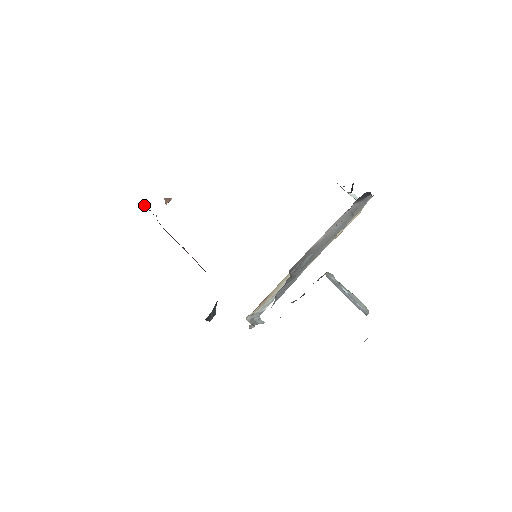
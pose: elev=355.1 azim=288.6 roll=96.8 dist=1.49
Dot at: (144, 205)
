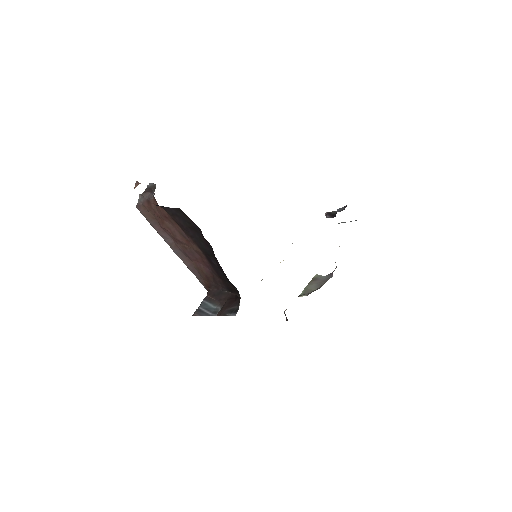
Dot at: (151, 184)
